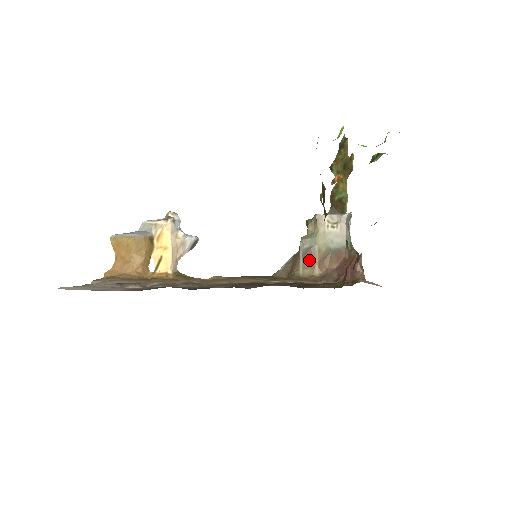
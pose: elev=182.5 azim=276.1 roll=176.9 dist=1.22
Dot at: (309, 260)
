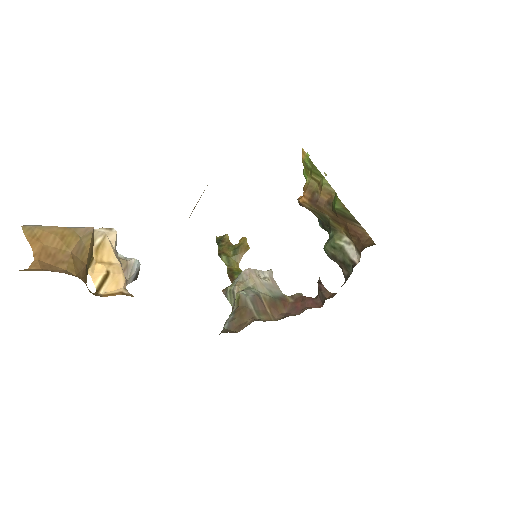
Dot at: (260, 307)
